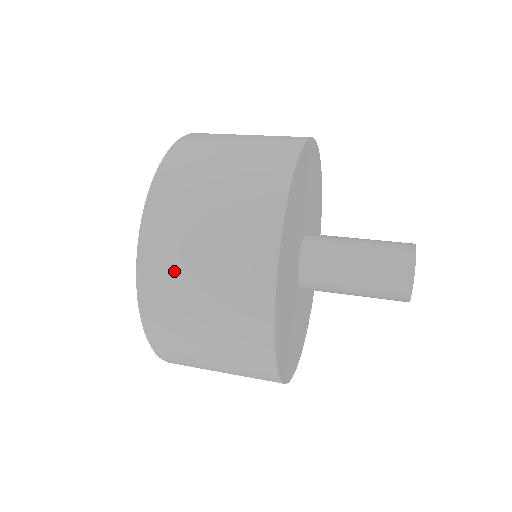
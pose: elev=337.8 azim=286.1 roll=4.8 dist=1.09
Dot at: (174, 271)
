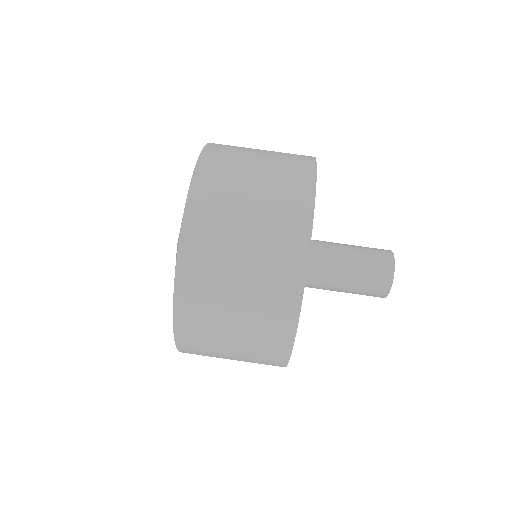
Dot at: occluded
